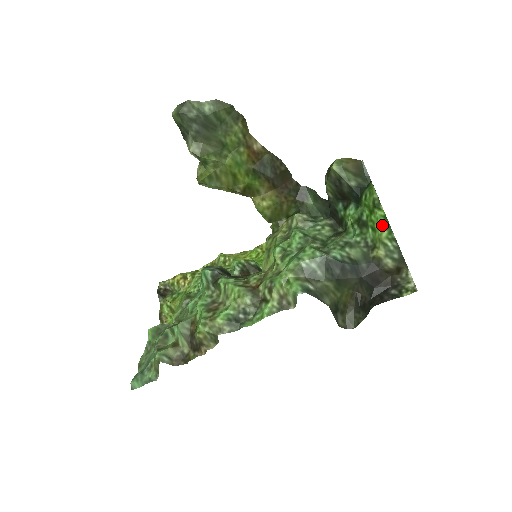
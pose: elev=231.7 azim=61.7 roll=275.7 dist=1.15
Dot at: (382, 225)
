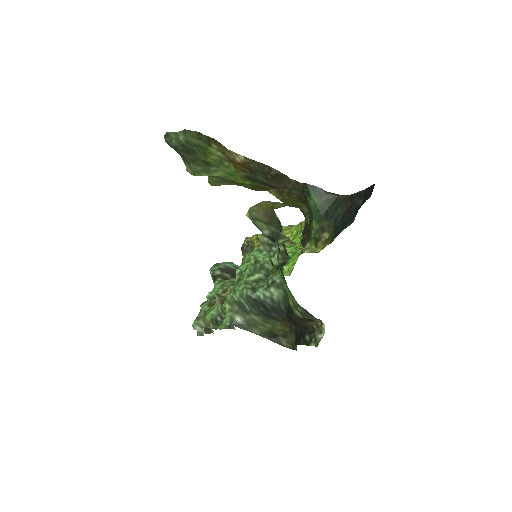
Dot at: (283, 281)
